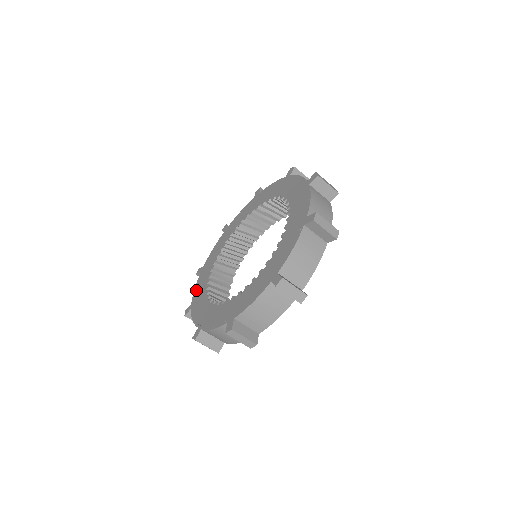
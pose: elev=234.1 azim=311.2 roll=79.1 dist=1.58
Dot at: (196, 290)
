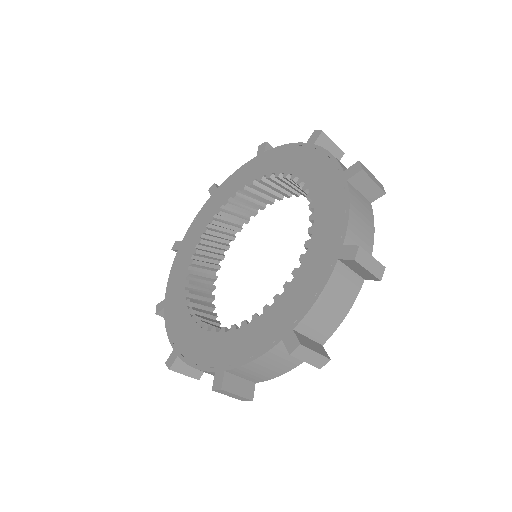
Dot at: (194, 224)
